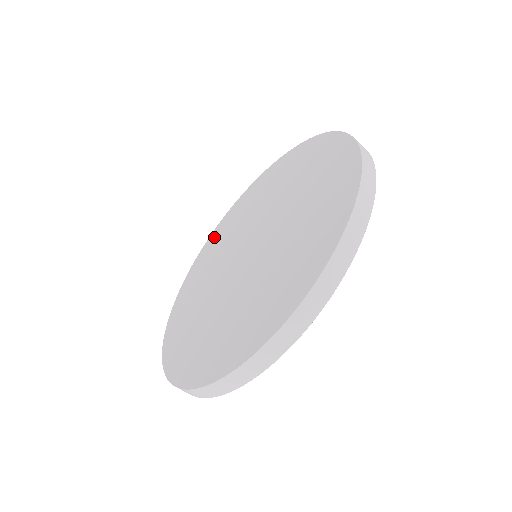
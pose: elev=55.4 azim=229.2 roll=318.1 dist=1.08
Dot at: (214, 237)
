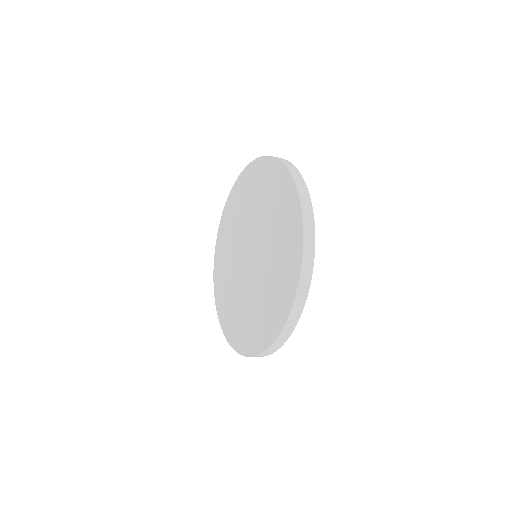
Dot at: (229, 207)
